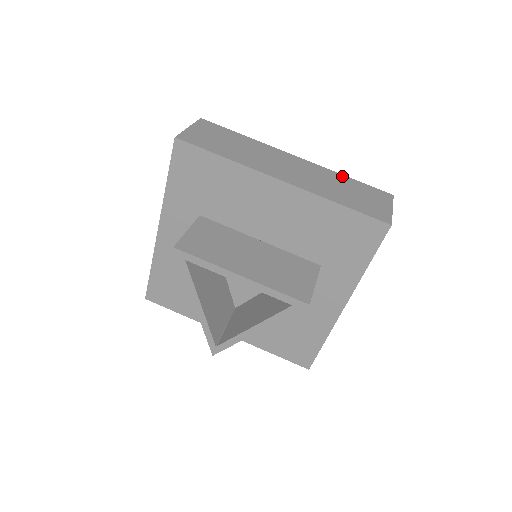
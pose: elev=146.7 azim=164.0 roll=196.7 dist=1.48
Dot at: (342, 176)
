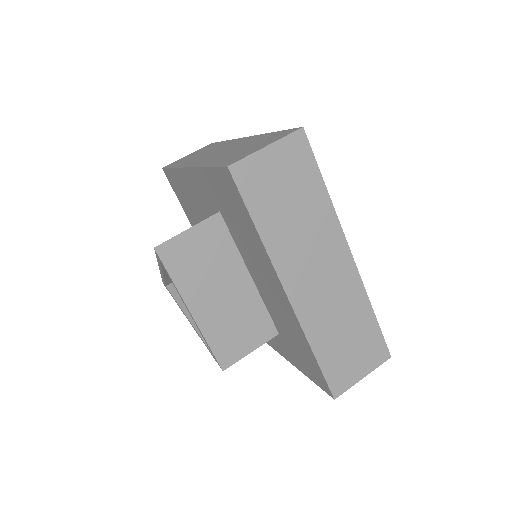
Dot at: (368, 309)
